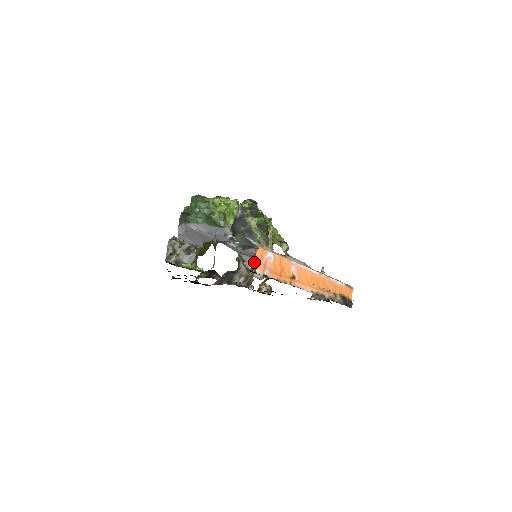
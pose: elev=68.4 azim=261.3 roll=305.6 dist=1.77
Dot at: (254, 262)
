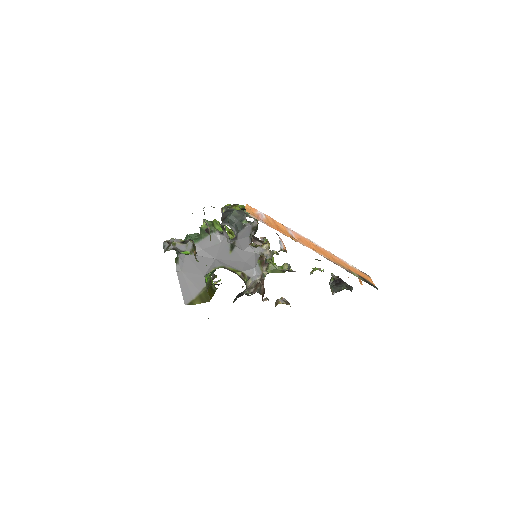
Dot at: (259, 275)
